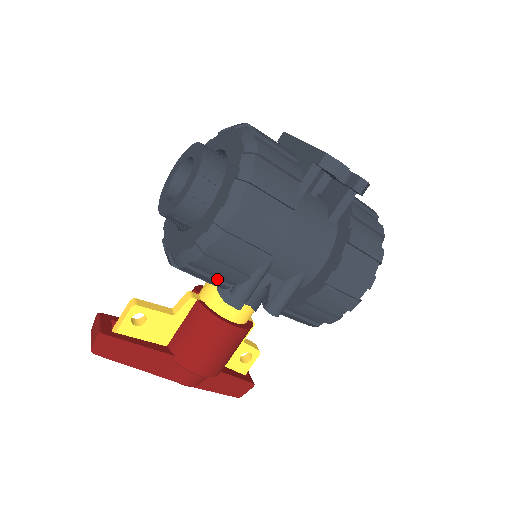
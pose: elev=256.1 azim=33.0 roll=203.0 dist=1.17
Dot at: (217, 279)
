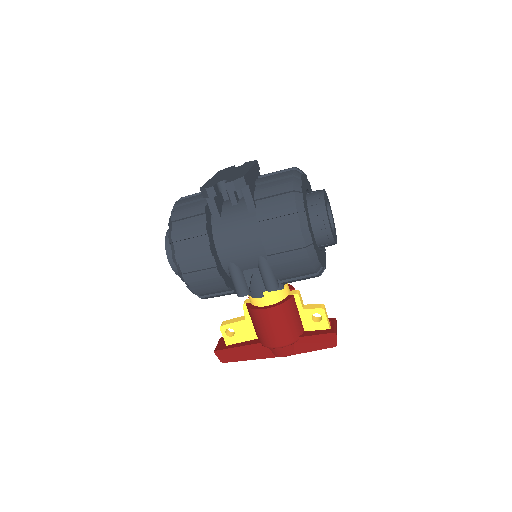
Dot at: (222, 293)
